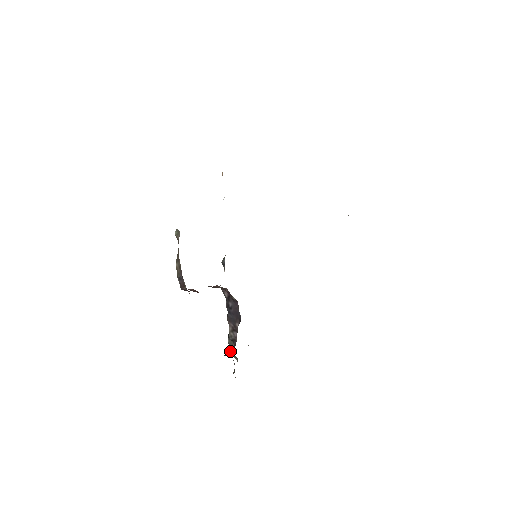
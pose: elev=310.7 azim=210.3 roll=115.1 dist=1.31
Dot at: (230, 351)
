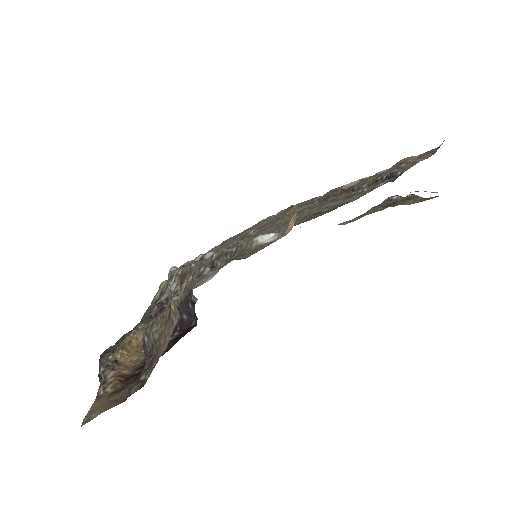
Dot at: (168, 275)
